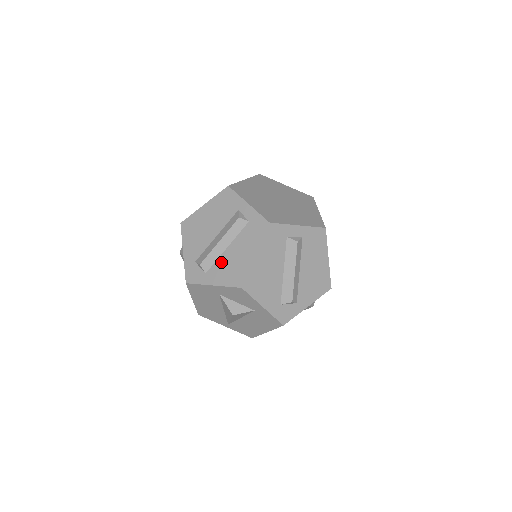
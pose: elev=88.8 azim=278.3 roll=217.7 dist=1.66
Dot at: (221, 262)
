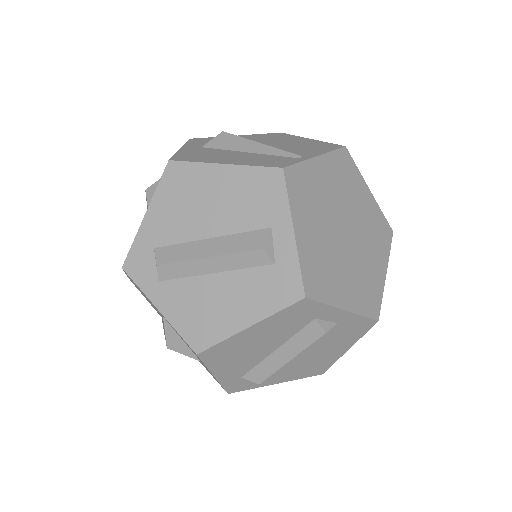
Dot at: (192, 287)
